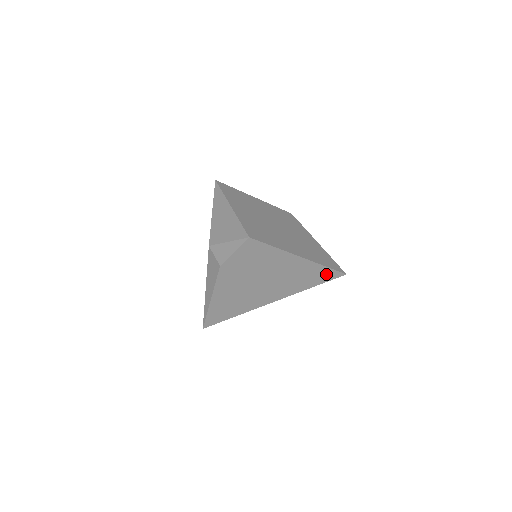
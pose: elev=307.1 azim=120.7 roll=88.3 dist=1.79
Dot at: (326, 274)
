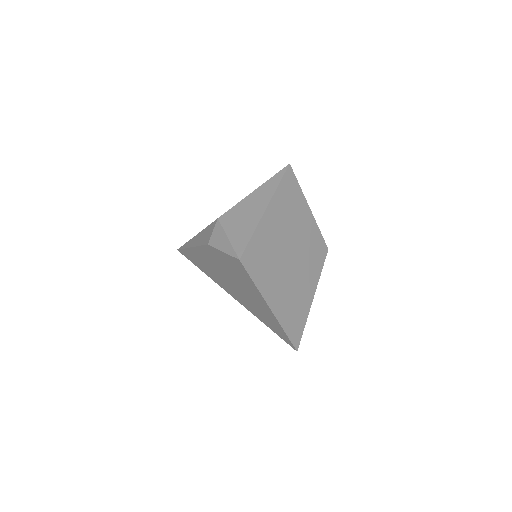
Dot at: (283, 334)
